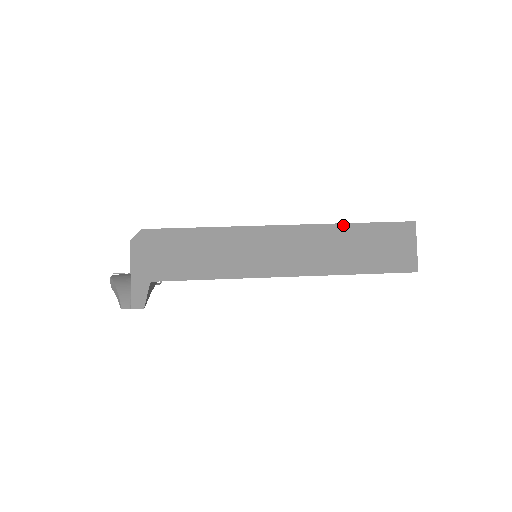
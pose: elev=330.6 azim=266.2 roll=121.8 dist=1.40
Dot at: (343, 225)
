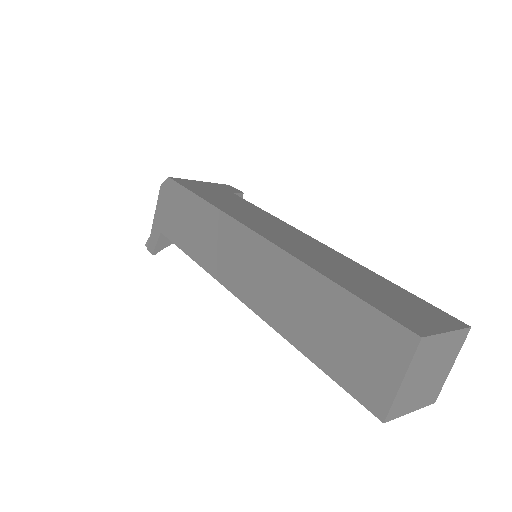
Dot at: (315, 273)
